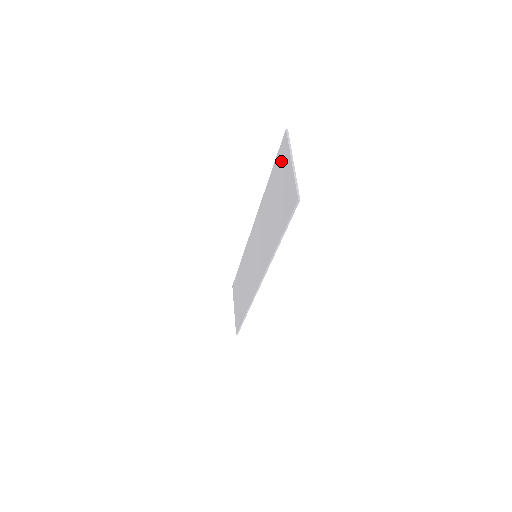
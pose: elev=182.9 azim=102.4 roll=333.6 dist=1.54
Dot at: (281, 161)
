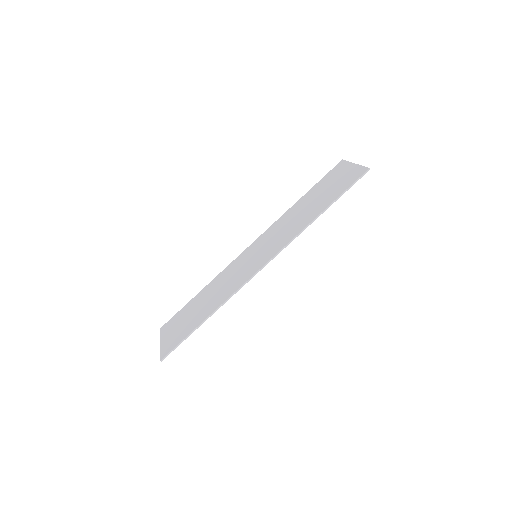
Dot at: (333, 174)
